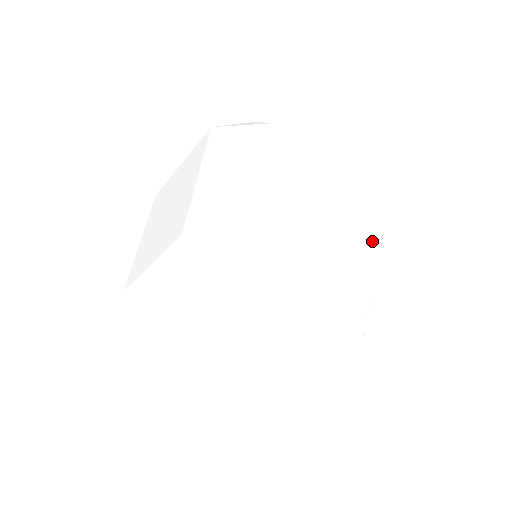
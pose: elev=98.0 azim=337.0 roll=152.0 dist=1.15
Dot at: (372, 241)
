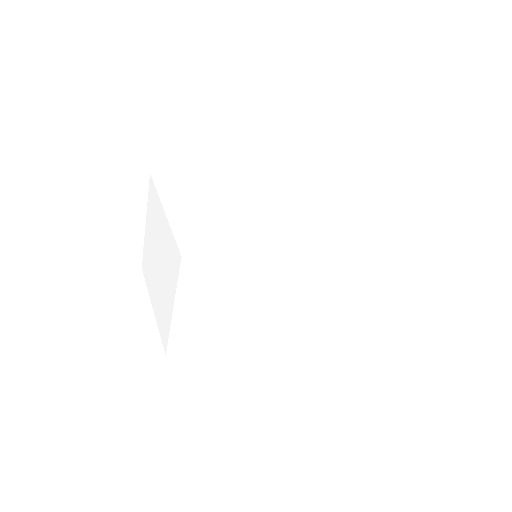
Dot at: (338, 173)
